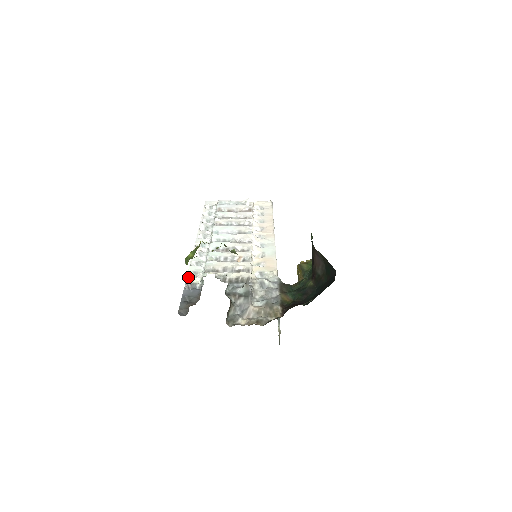
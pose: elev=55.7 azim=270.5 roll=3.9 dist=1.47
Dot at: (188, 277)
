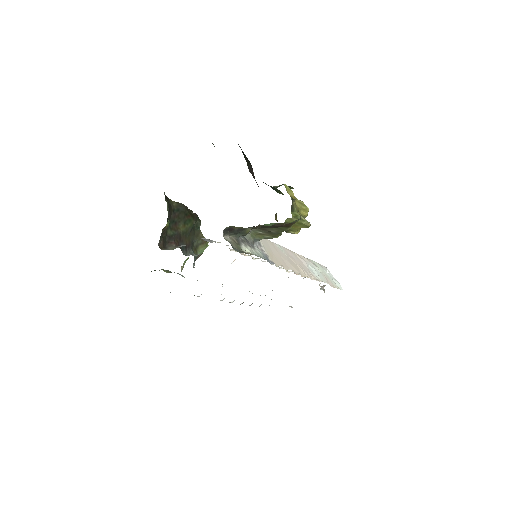
Dot at: occluded
